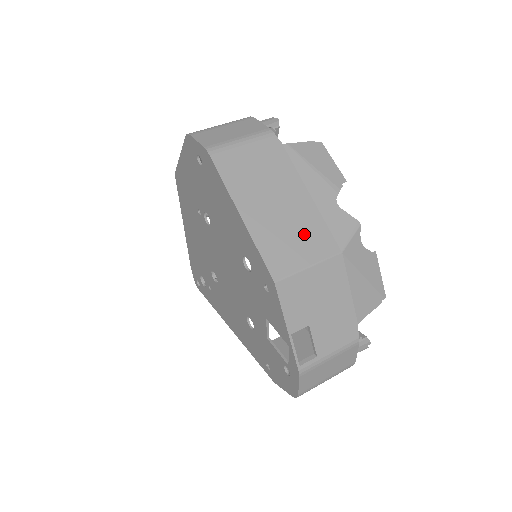
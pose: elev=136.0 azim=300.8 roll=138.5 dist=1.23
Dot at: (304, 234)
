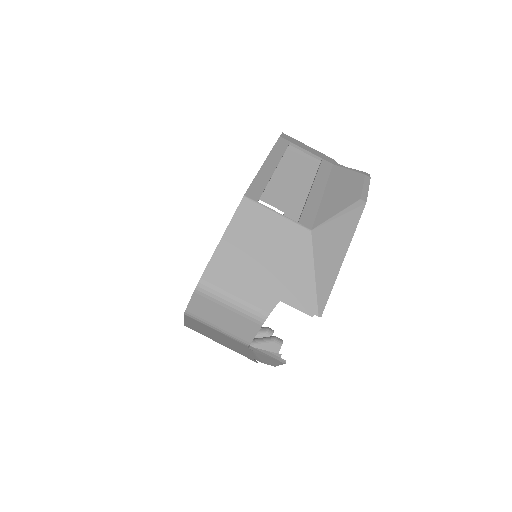
Dot at: (219, 341)
